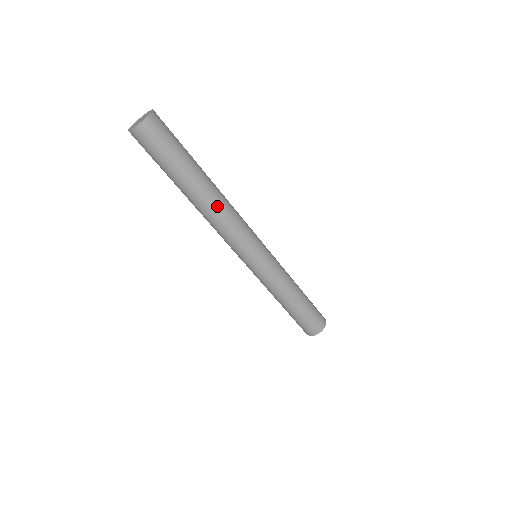
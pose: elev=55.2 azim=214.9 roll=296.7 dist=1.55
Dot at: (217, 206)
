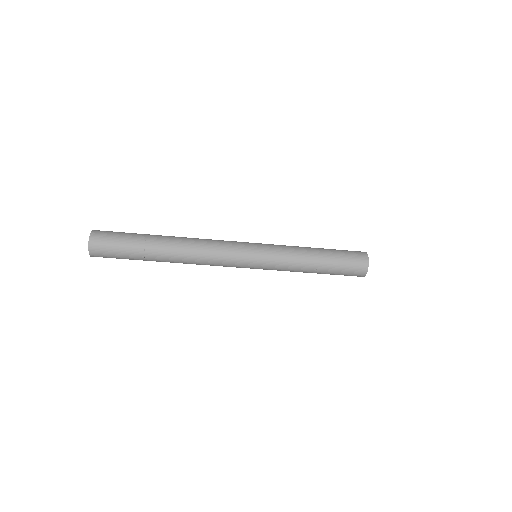
Dot at: (187, 249)
